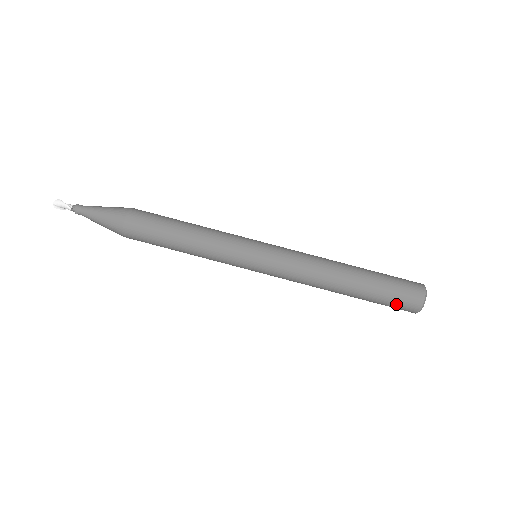
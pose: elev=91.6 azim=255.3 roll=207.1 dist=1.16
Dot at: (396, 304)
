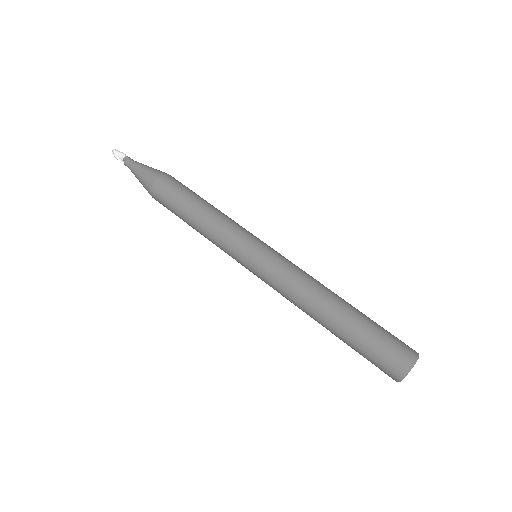
Dot at: (388, 344)
